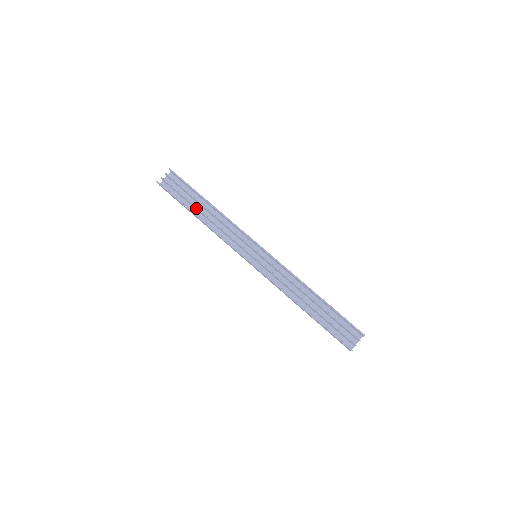
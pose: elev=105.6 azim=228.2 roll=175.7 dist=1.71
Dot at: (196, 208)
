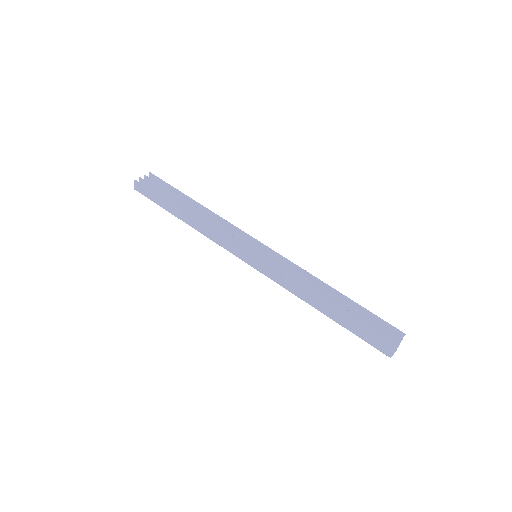
Dot at: (182, 206)
